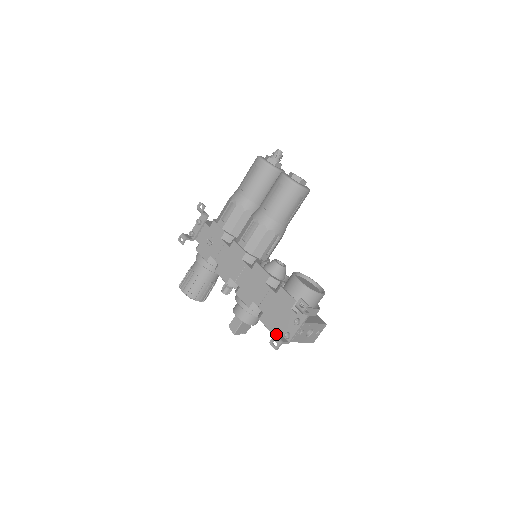
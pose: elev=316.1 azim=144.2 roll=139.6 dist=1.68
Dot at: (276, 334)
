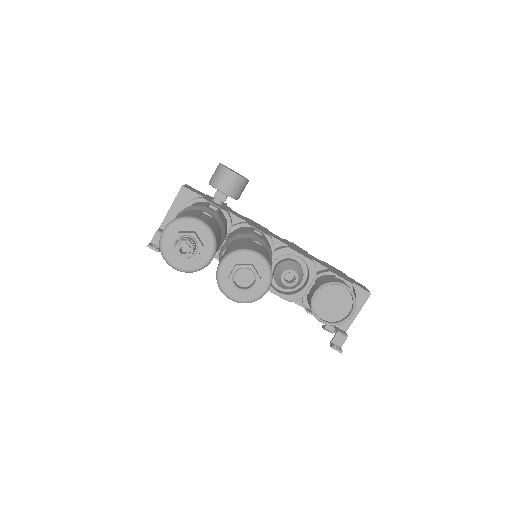
Dot at: occluded
